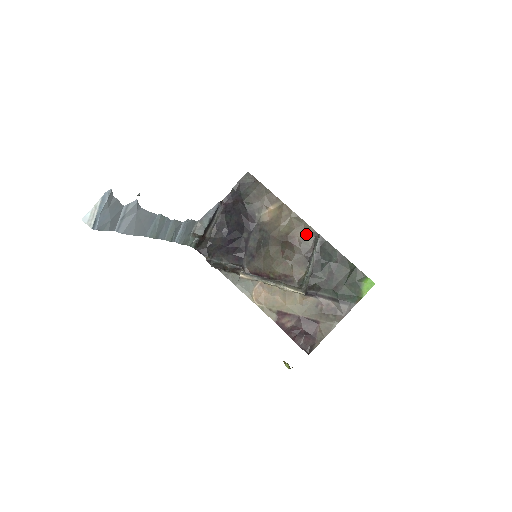
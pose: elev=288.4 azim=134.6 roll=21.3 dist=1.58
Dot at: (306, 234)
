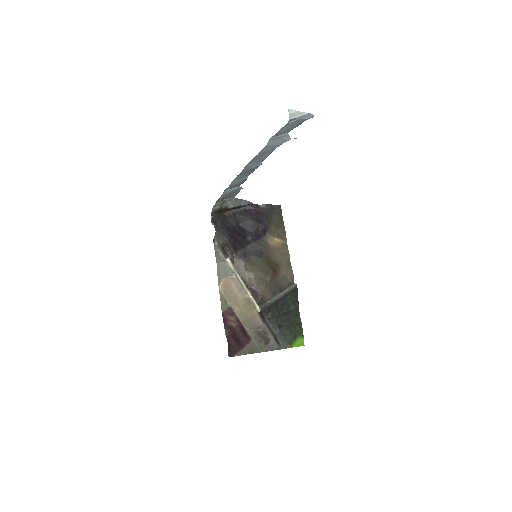
Dot at: (287, 275)
